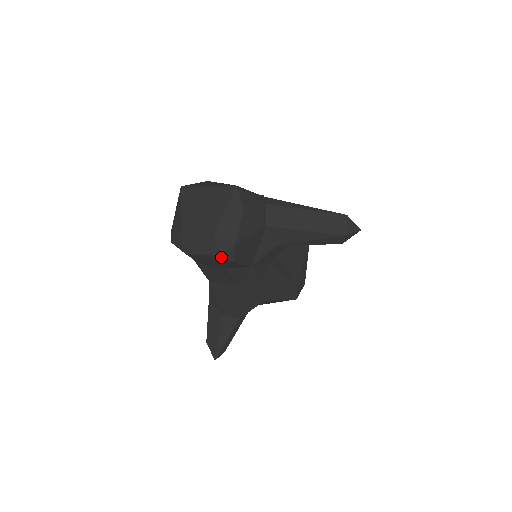
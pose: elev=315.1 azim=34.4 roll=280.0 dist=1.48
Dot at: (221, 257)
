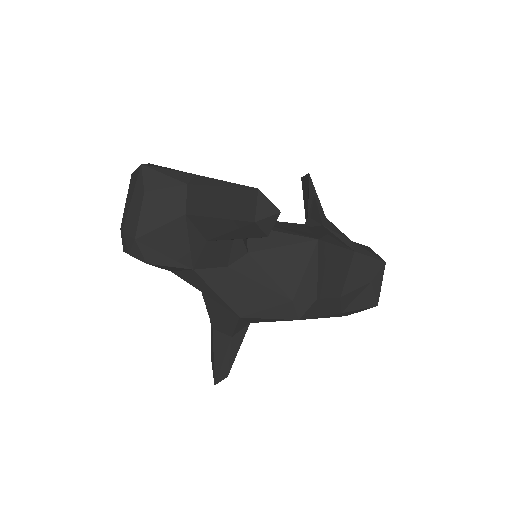
Dot at: (133, 256)
